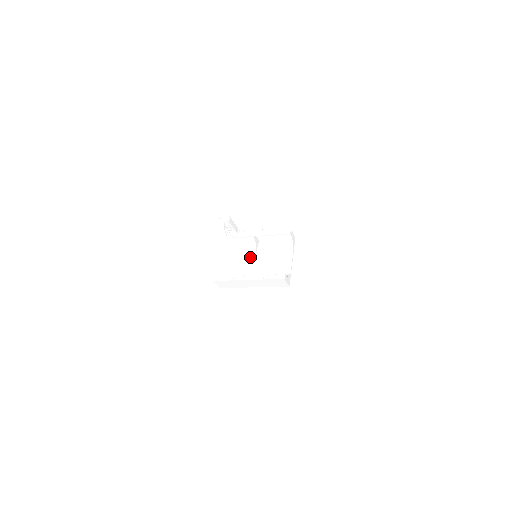
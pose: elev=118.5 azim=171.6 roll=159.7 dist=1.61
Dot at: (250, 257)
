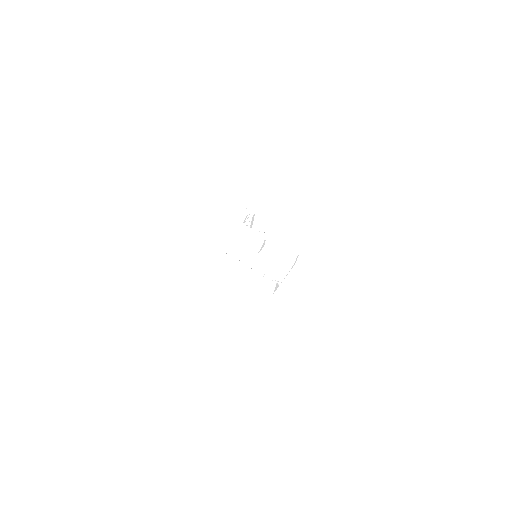
Dot at: (250, 254)
